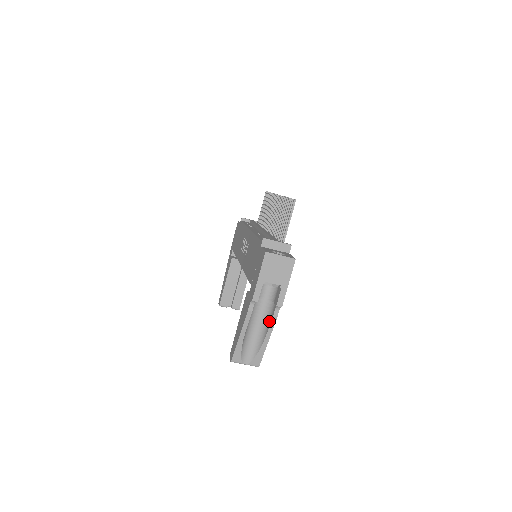
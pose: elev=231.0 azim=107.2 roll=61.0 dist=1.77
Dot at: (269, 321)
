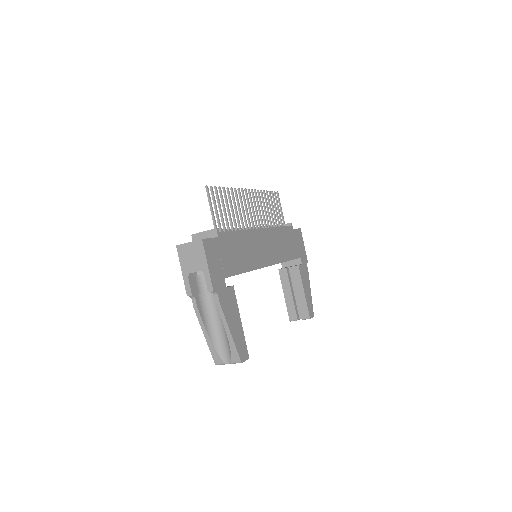
Dot at: occluded
